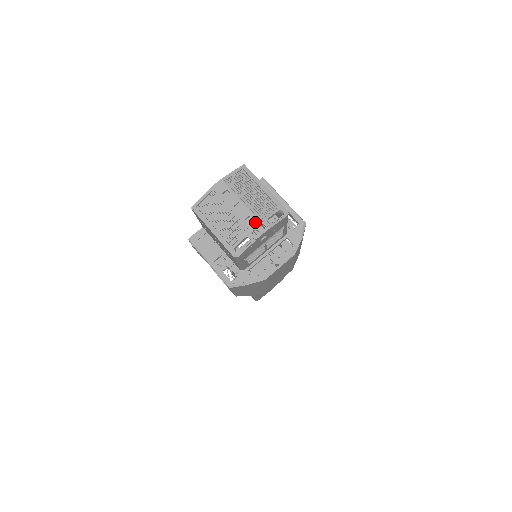
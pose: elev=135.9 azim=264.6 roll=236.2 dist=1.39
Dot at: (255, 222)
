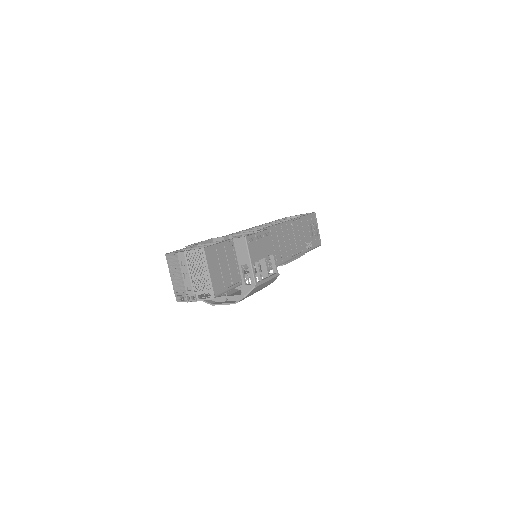
Dot at: (191, 292)
